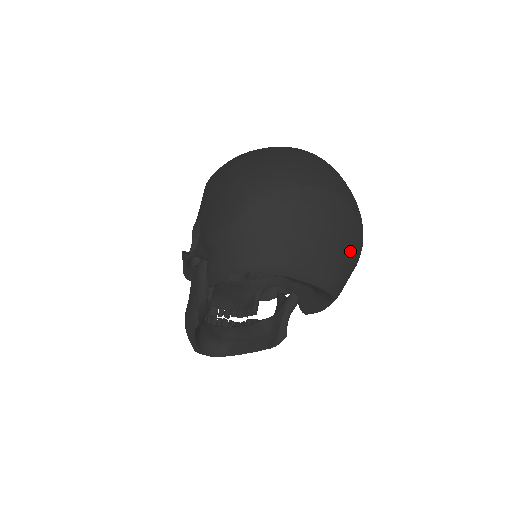
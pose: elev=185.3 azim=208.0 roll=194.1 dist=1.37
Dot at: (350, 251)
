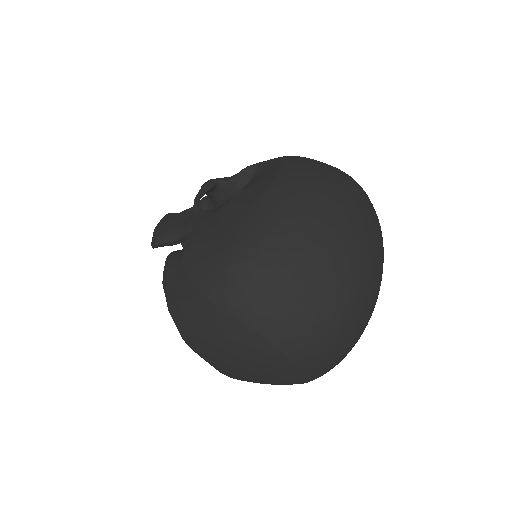
Dot at: (271, 384)
